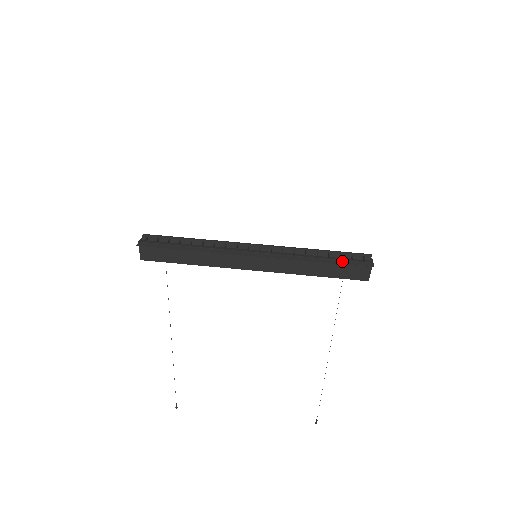
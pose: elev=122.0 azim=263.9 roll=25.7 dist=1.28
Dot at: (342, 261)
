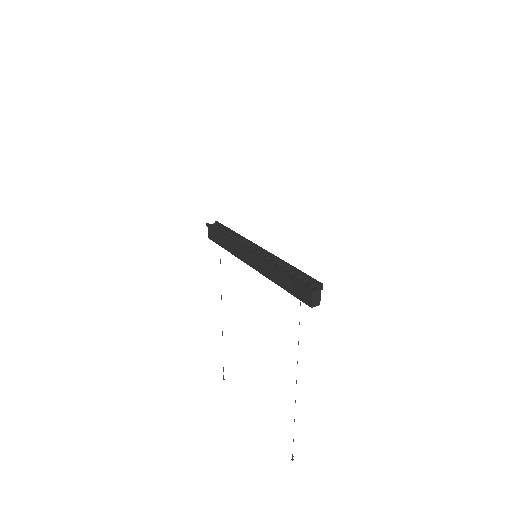
Dot at: (293, 277)
